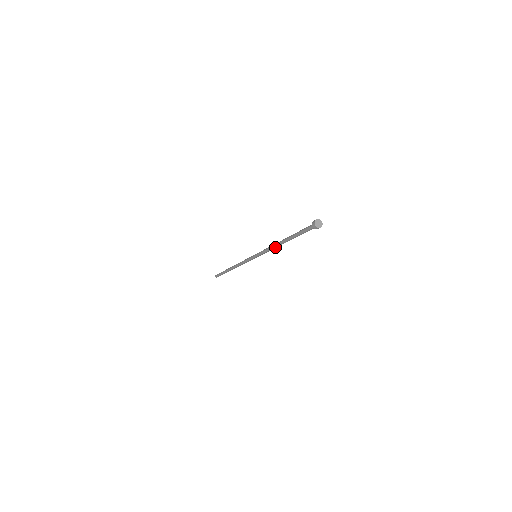
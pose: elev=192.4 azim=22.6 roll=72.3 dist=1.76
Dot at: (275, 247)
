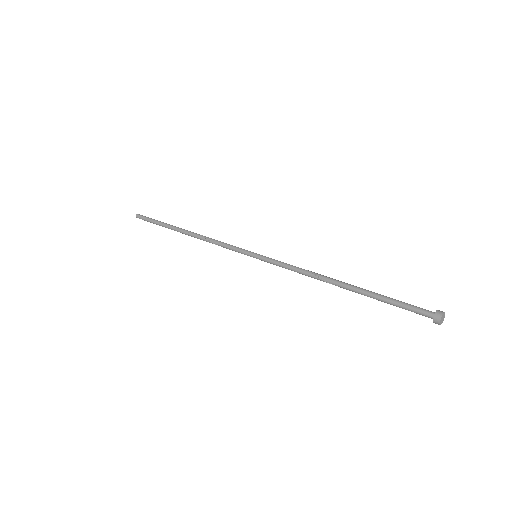
Dot at: (315, 278)
